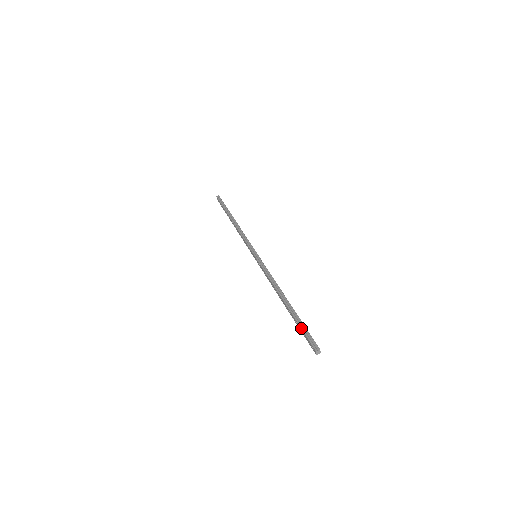
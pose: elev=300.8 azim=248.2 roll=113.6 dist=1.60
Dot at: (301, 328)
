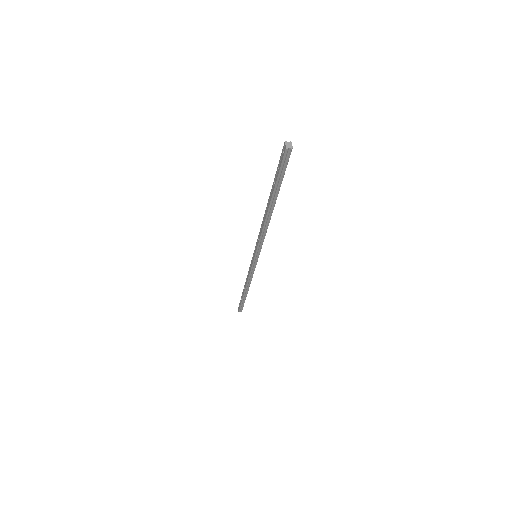
Dot at: occluded
